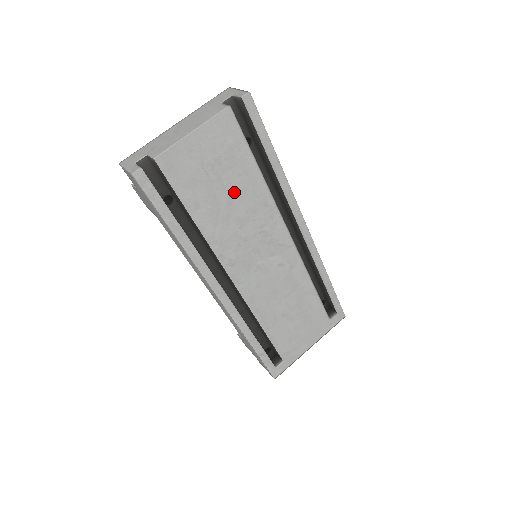
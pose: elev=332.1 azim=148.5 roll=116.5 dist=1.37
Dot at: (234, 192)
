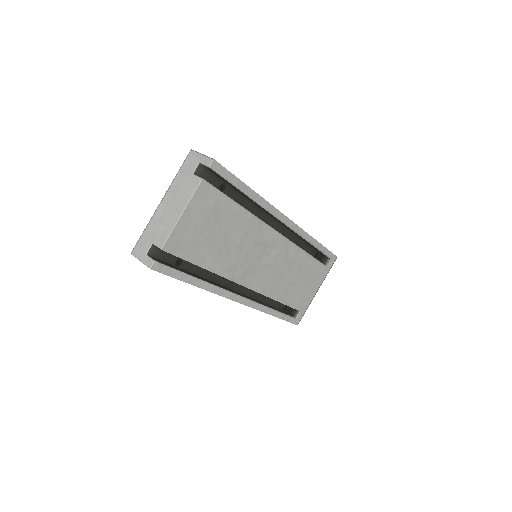
Dot at: (227, 232)
